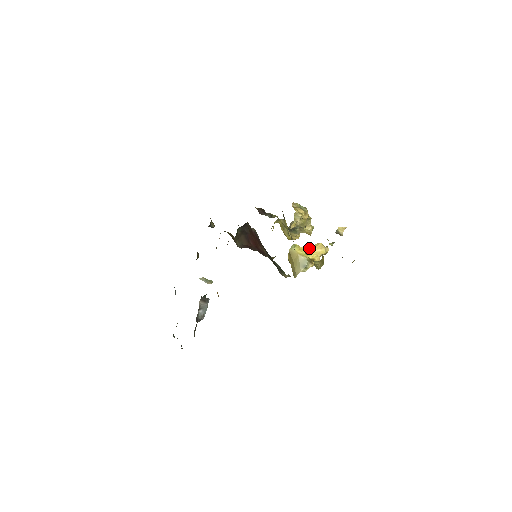
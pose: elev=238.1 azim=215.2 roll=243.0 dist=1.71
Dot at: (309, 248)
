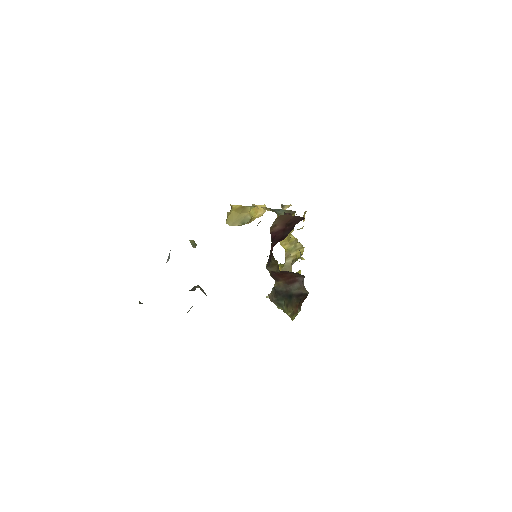
Dot at: (258, 209)
